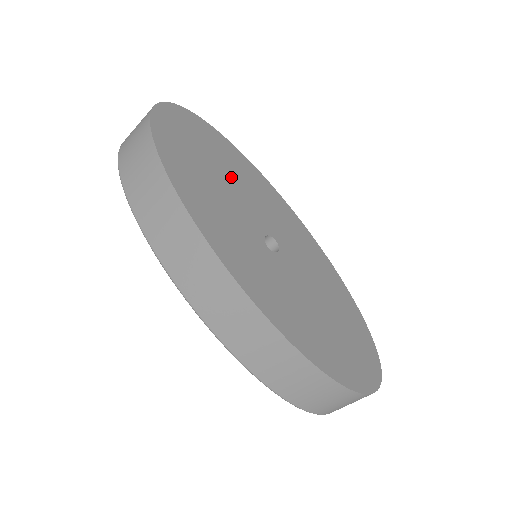
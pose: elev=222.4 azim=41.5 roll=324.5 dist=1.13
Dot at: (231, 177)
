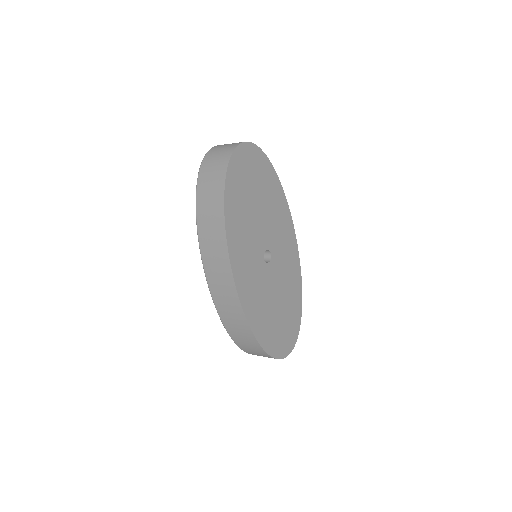
Dot at: (264, 204)
